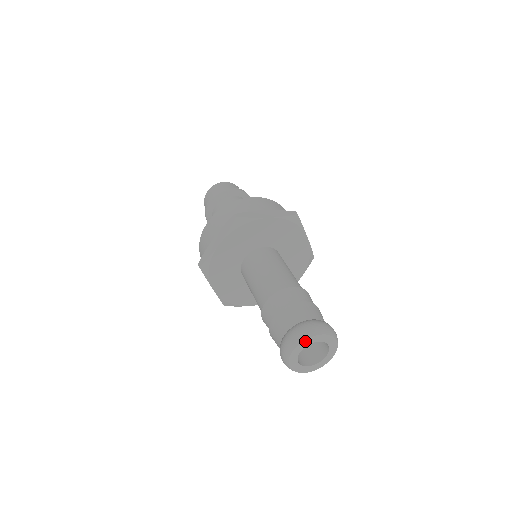
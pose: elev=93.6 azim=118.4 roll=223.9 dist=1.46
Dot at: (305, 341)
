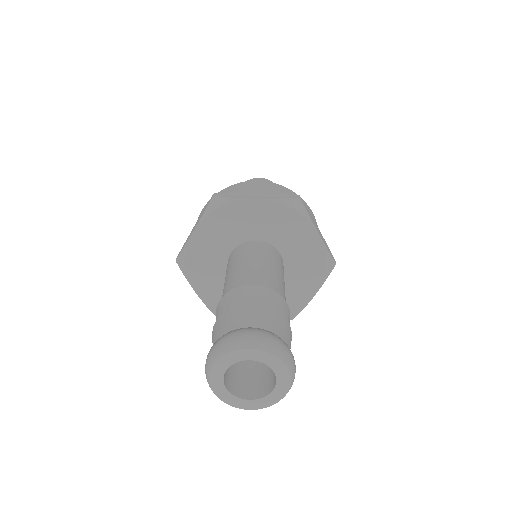
Dot at: (267, 354)
